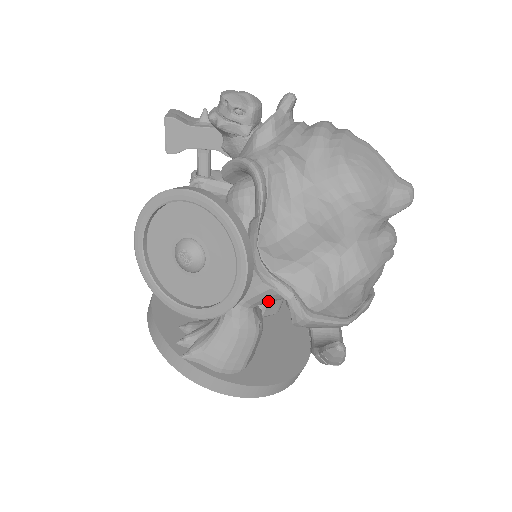
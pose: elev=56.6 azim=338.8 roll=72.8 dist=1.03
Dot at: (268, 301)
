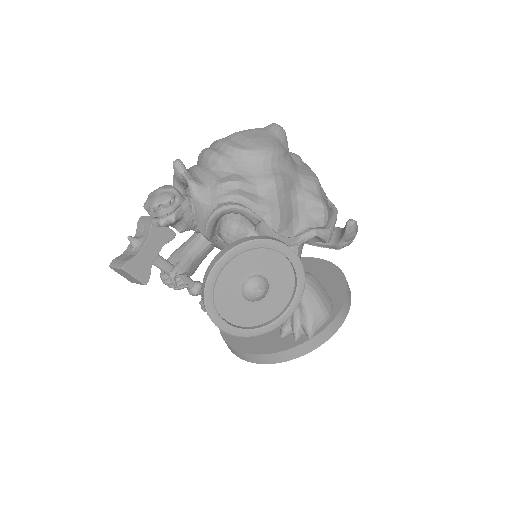
Dot at: occluded
